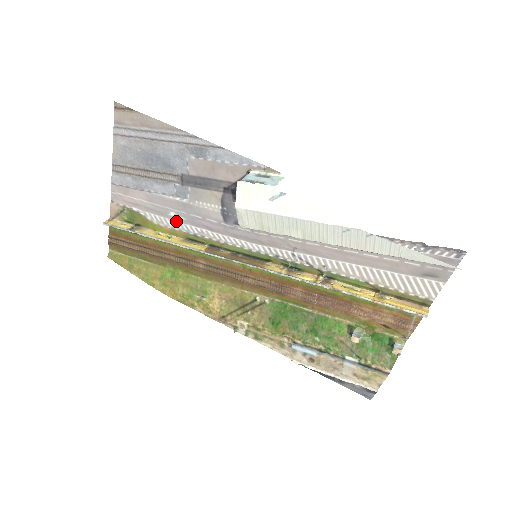
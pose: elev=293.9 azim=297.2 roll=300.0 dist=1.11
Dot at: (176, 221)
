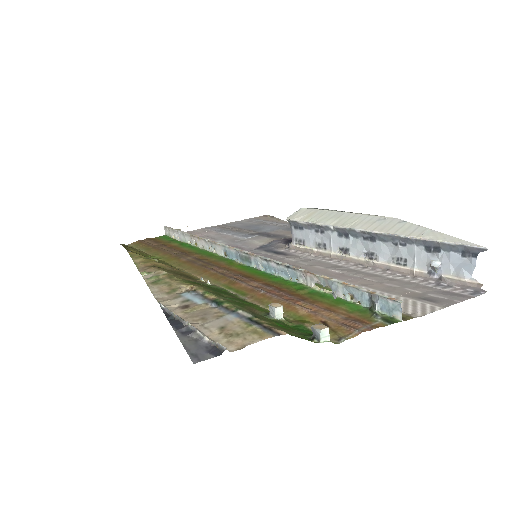
Dot at: occluded
